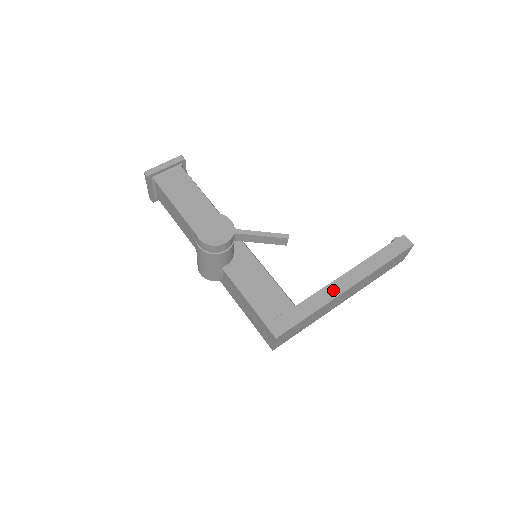
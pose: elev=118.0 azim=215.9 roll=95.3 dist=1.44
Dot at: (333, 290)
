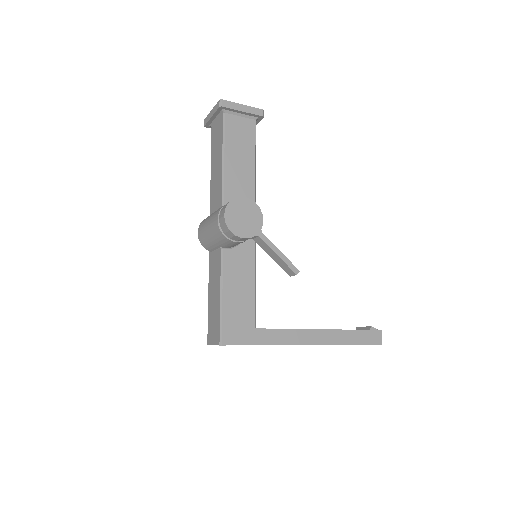
Dot at: (294, 337)
